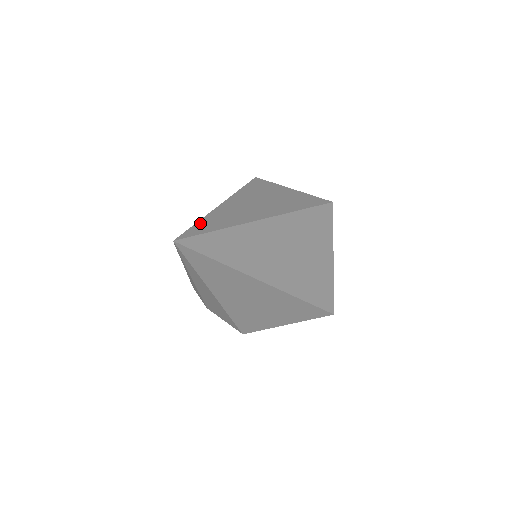
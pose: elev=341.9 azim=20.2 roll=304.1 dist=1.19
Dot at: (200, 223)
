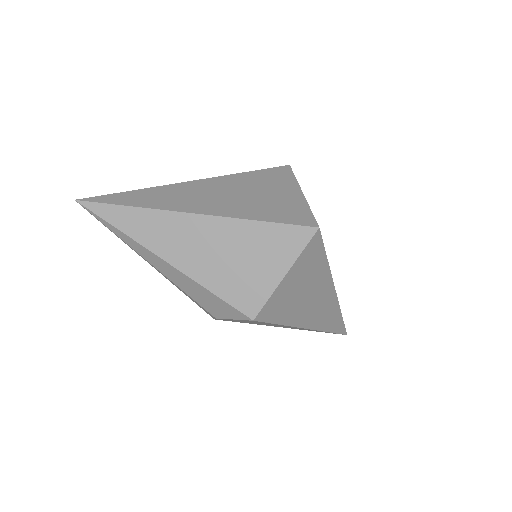
Dot at: occluded
